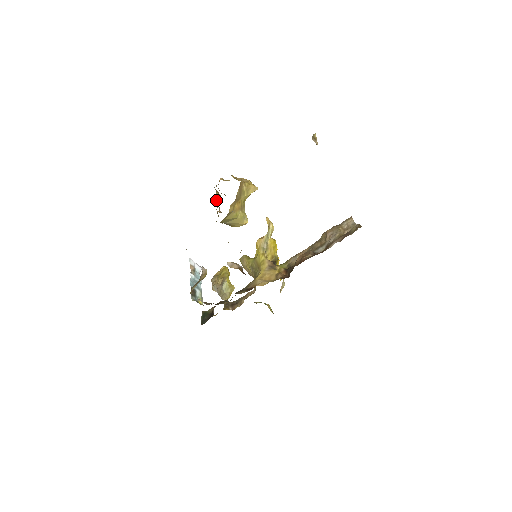
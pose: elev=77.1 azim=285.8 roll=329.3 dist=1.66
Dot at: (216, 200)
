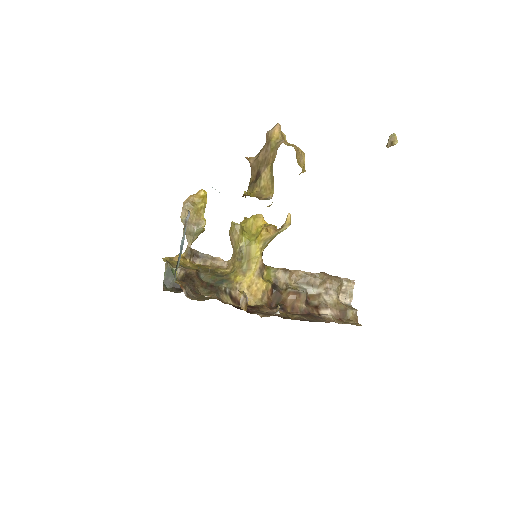
Dot at: (263, 179)
